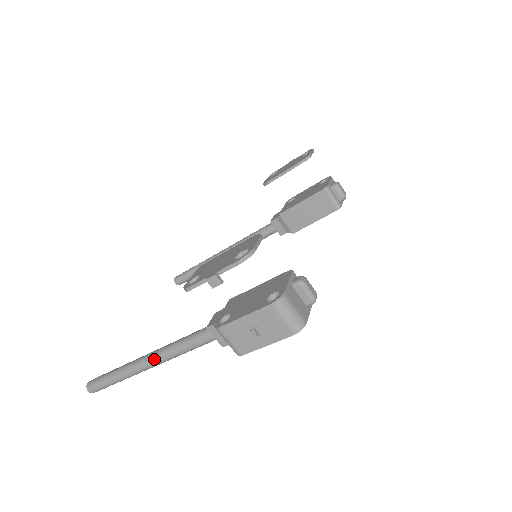
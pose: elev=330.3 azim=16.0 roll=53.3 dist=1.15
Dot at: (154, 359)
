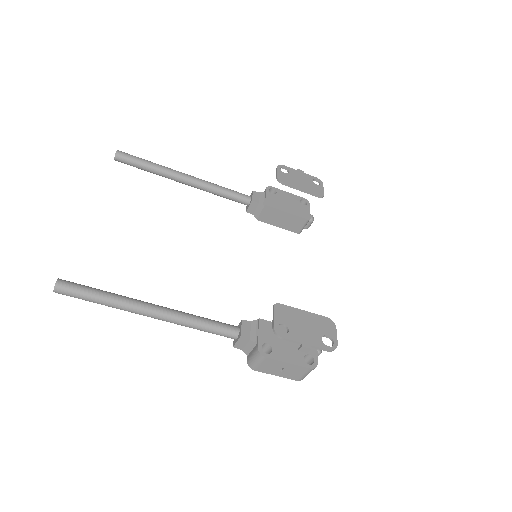
Dot at: (166, 318)
